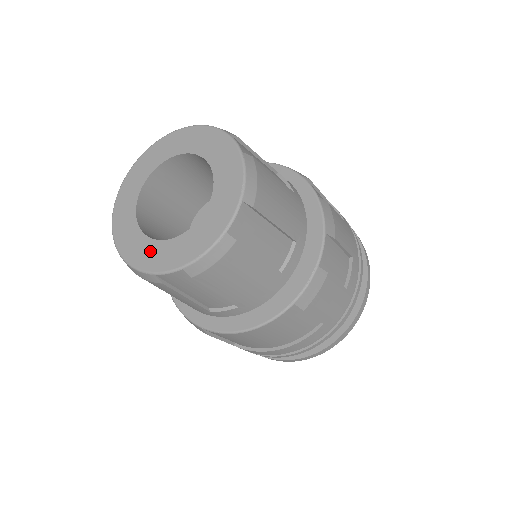
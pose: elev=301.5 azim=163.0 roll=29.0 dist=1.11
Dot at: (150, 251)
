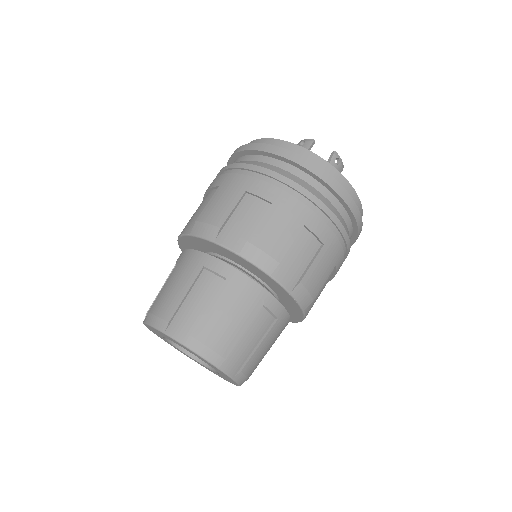
Dot at: (219, 375)
